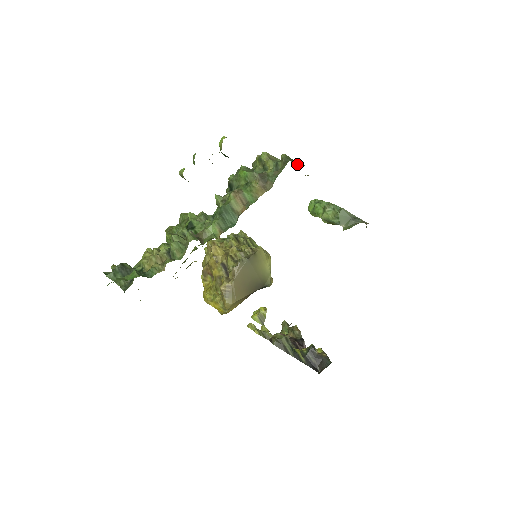
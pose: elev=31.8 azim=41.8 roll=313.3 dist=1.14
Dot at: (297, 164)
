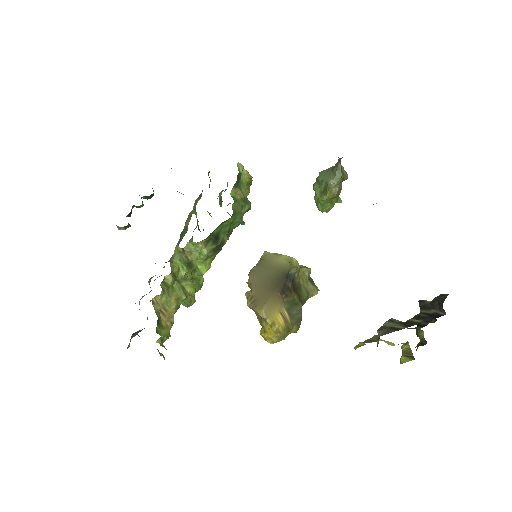
Dot at: occluded
